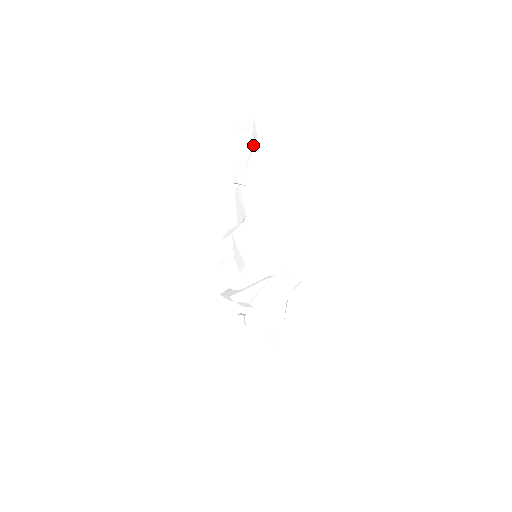
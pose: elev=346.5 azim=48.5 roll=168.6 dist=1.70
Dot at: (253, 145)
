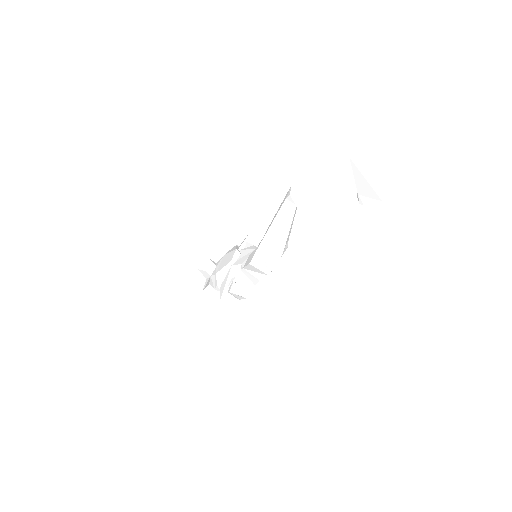
Dot at: (349, 203)
